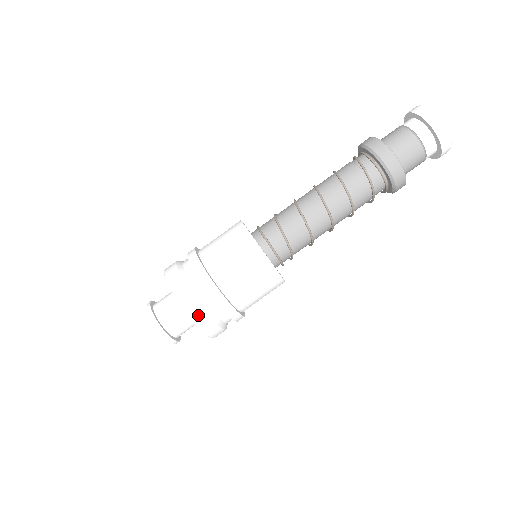
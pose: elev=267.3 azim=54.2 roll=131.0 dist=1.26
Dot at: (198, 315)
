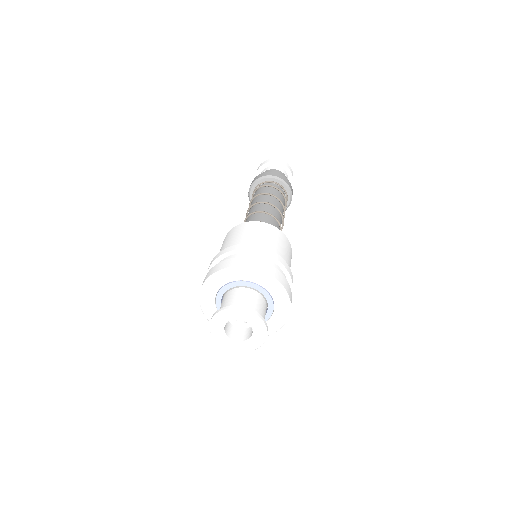
Dot at: (253, 263)
